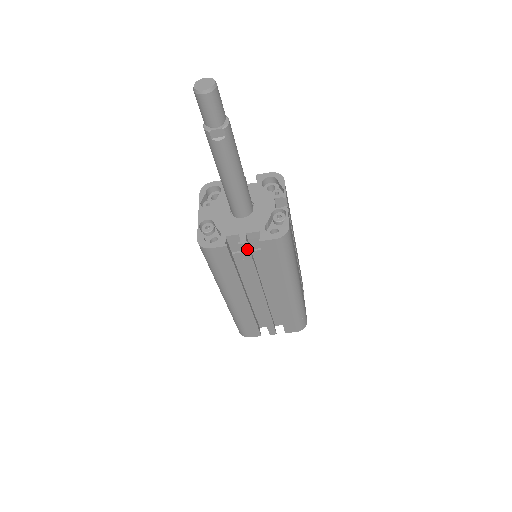
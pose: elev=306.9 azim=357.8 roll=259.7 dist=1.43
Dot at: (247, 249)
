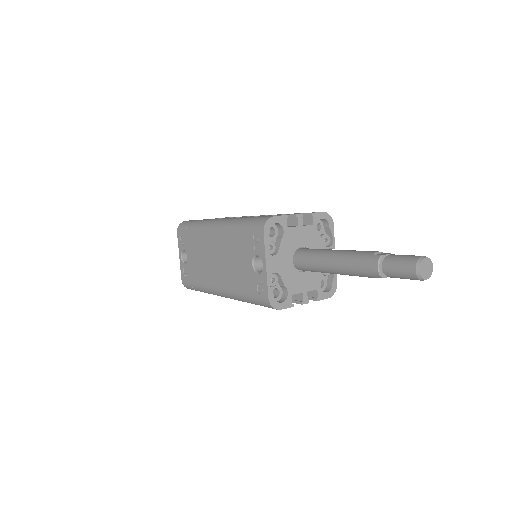
Dot at: occluded
